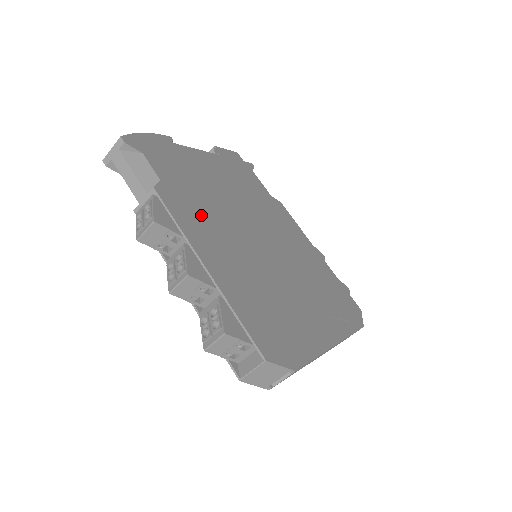
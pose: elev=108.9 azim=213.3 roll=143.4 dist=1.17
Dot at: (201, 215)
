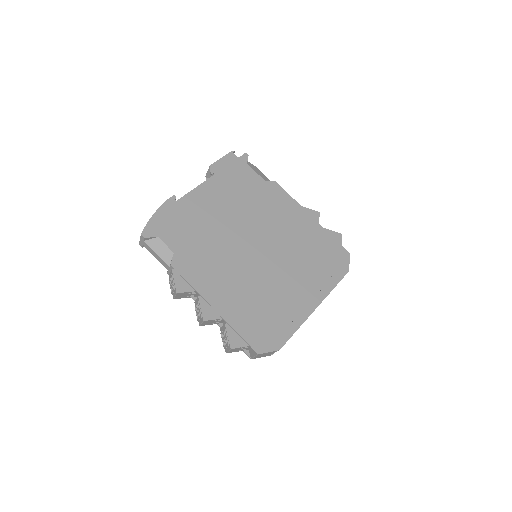
Dot at: (206, 262)
